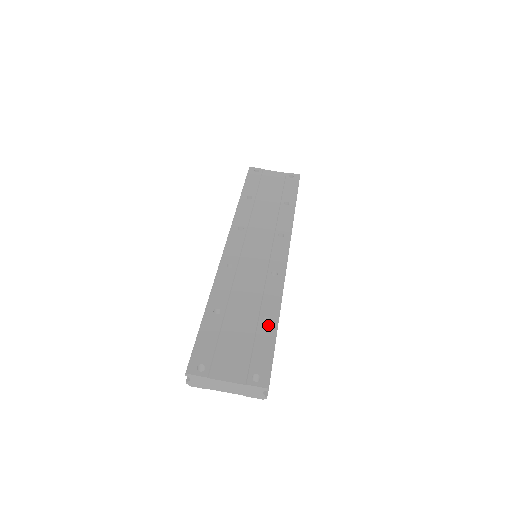
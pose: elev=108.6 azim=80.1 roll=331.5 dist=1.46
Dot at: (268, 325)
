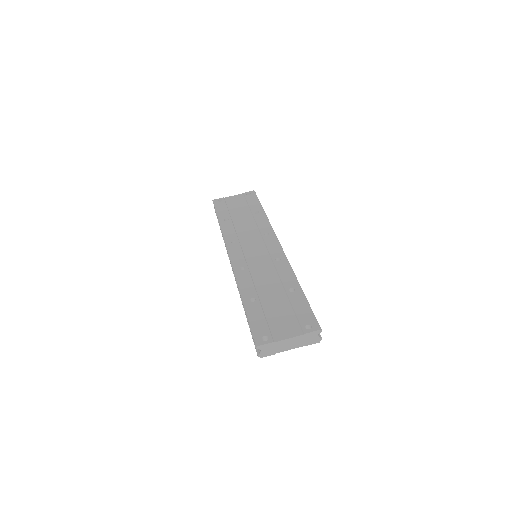
Dot at: (295, 292)
